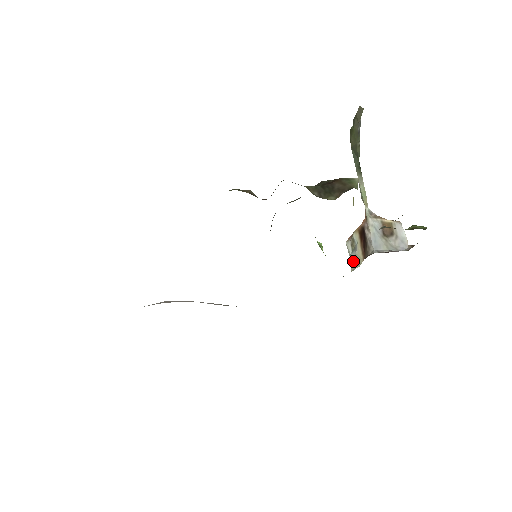
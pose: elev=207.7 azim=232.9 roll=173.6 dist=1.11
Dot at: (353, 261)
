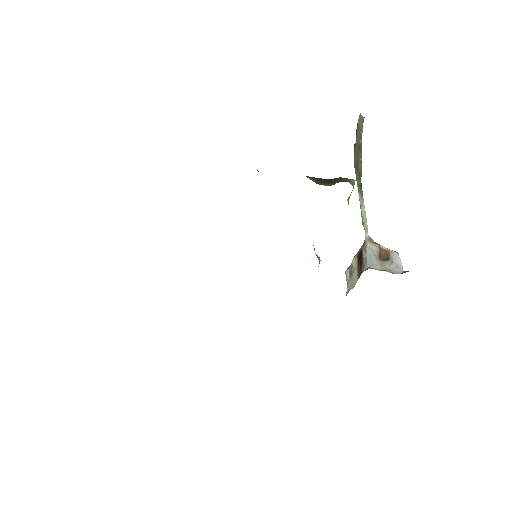
Dot at: (349, 285)
